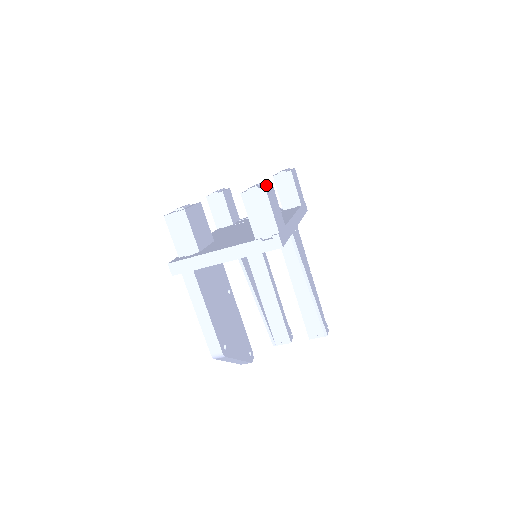
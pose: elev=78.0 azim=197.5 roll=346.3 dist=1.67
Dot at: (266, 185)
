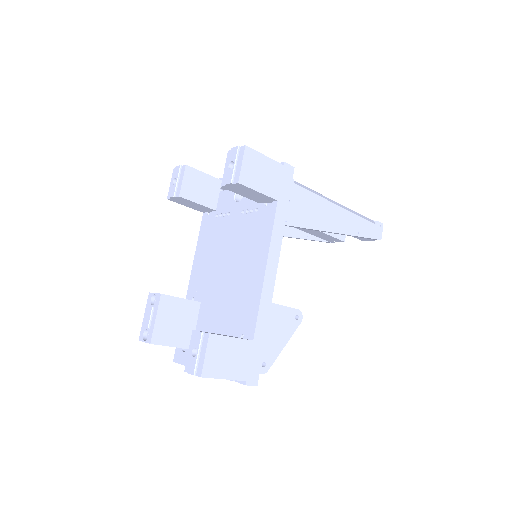
Dot at: (202, 368)
